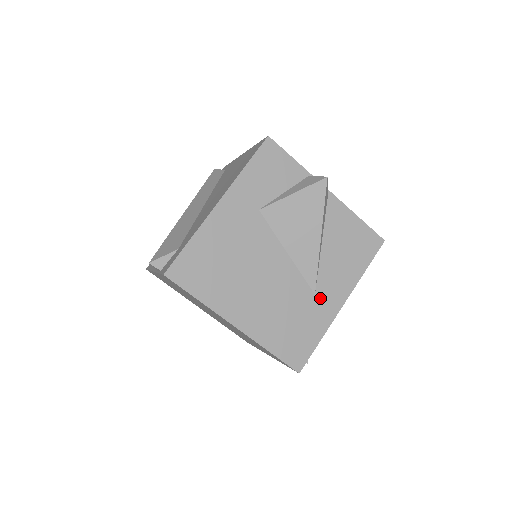
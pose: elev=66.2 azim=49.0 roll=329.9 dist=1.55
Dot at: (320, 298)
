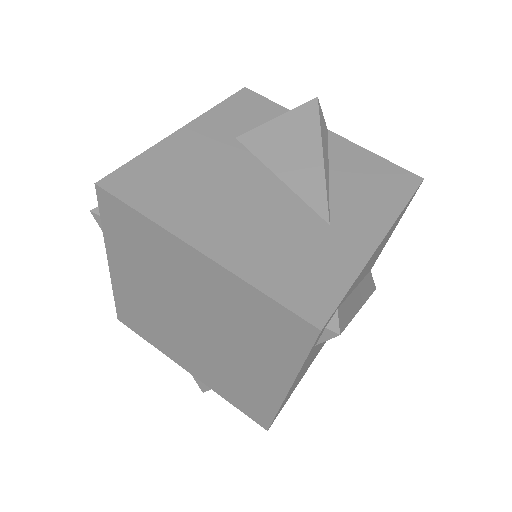
Dot at: (339, 230)
